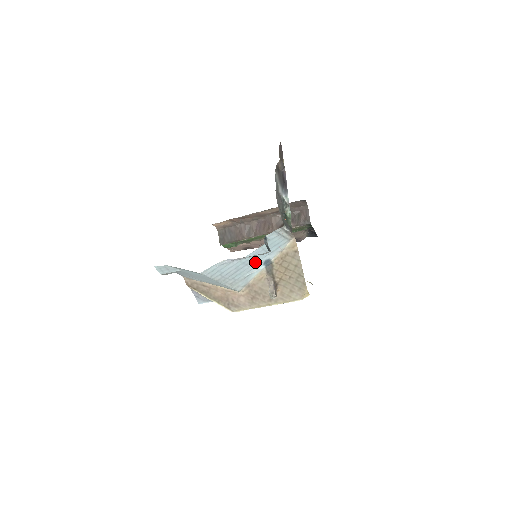
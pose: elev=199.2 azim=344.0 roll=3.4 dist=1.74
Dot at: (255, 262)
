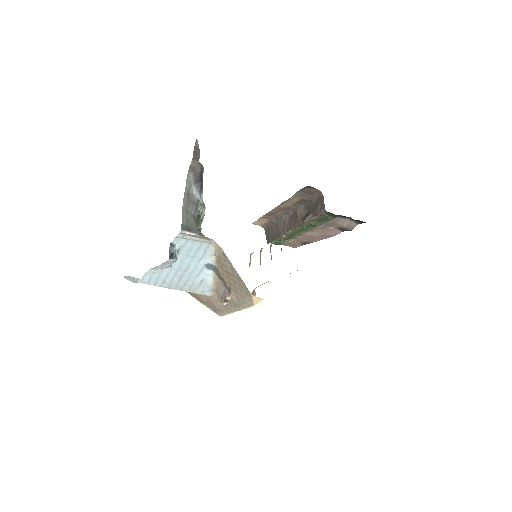
Dot at: (193, 268)
